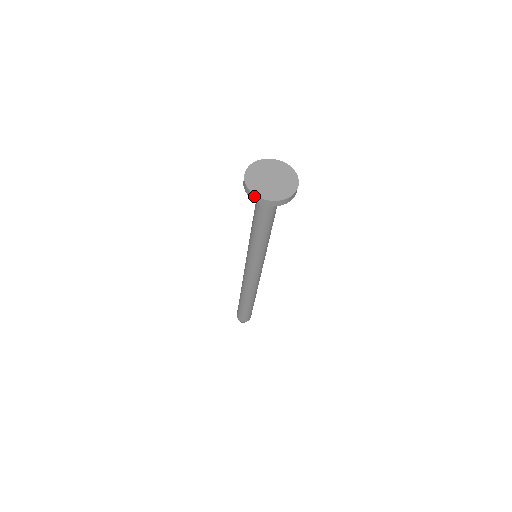
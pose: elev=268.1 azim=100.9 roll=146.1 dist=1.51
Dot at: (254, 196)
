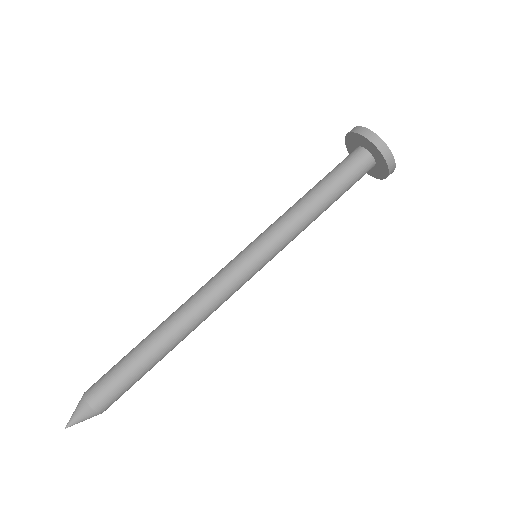
Dot at: (358, 128)
